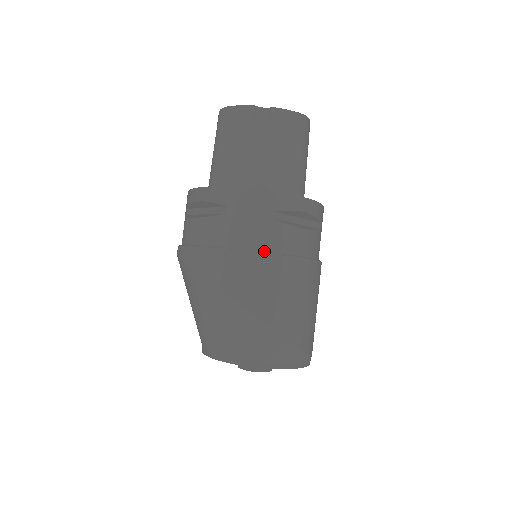
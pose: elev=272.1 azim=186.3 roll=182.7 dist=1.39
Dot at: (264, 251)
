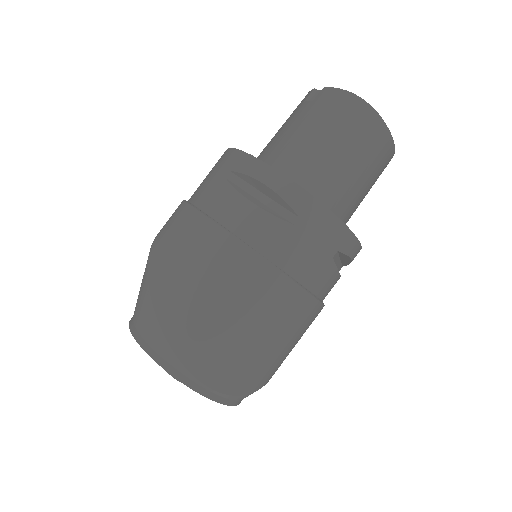
Dot at: (198, 207)
